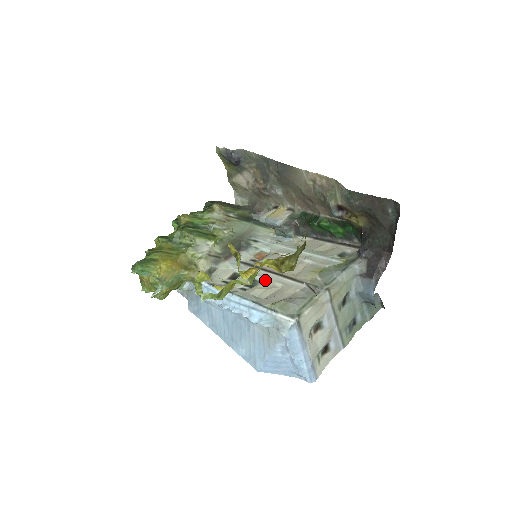
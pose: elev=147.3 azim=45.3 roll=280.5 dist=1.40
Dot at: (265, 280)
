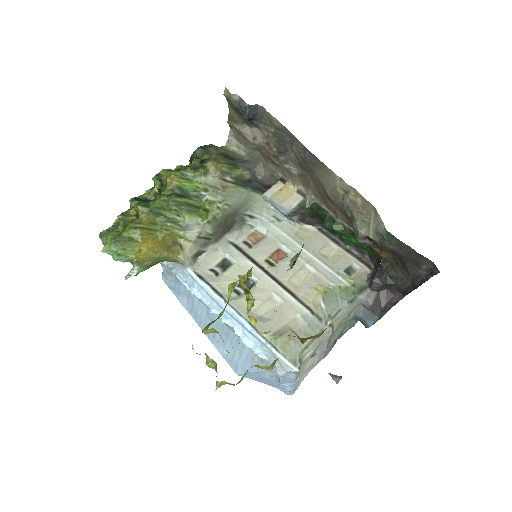
Dot at: (261, 285)
